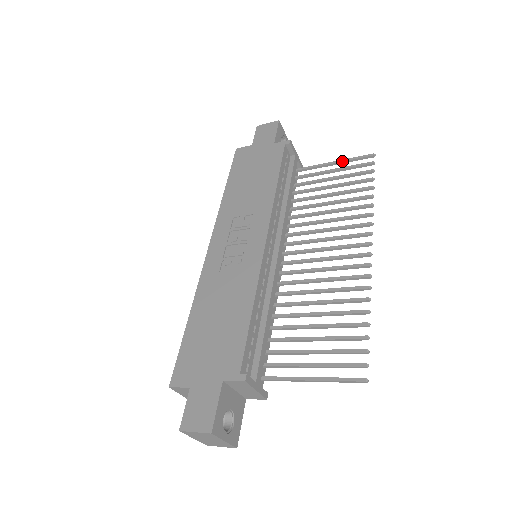
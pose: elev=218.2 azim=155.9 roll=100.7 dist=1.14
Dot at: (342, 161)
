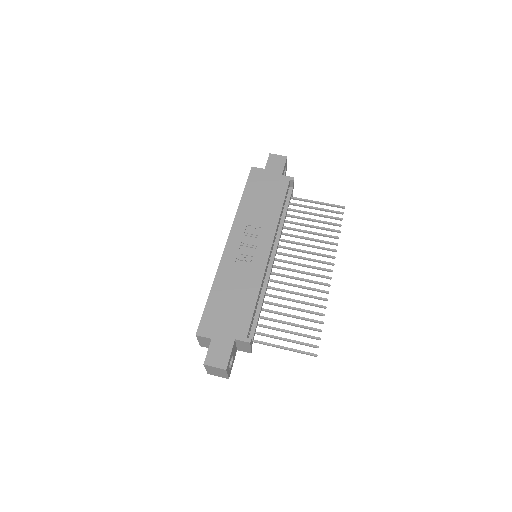
Dot at: (323, 203)
